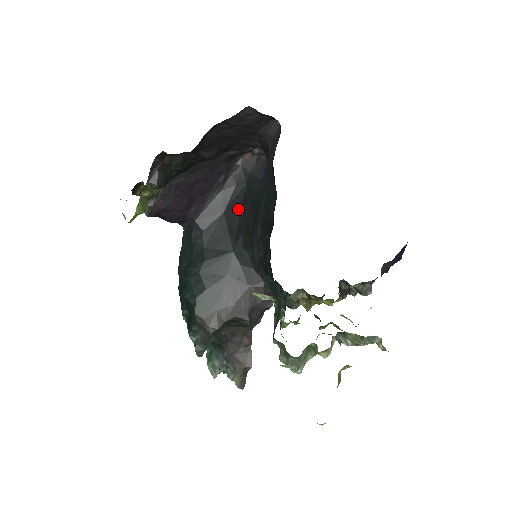
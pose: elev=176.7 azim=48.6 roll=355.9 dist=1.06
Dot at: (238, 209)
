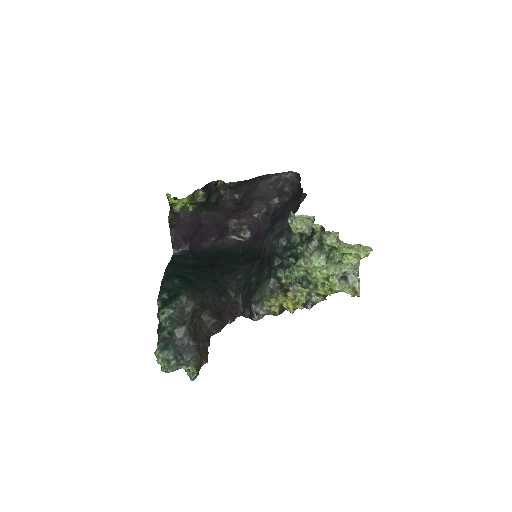
Dot at: (220, 258)
